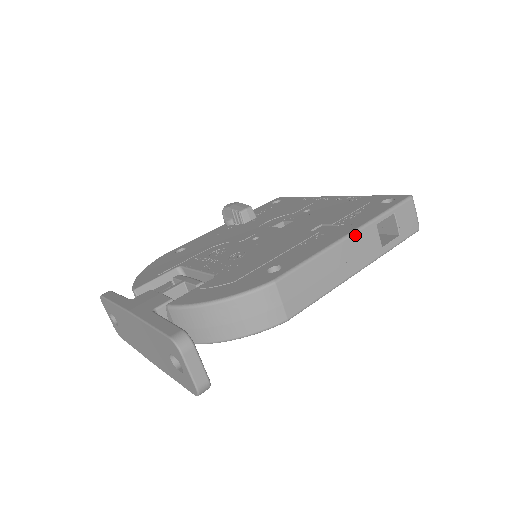
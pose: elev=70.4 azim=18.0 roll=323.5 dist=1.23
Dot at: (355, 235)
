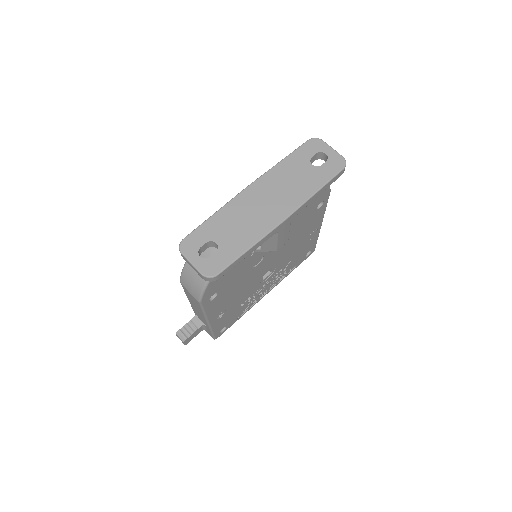
Dot at: occluded
